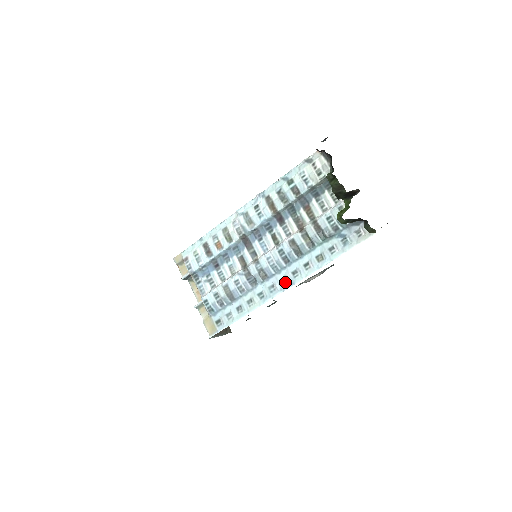
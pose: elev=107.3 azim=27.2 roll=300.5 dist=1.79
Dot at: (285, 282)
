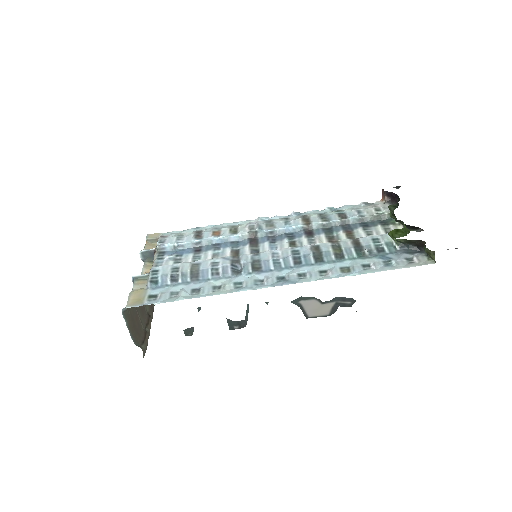
Dot at: (283, 280)
